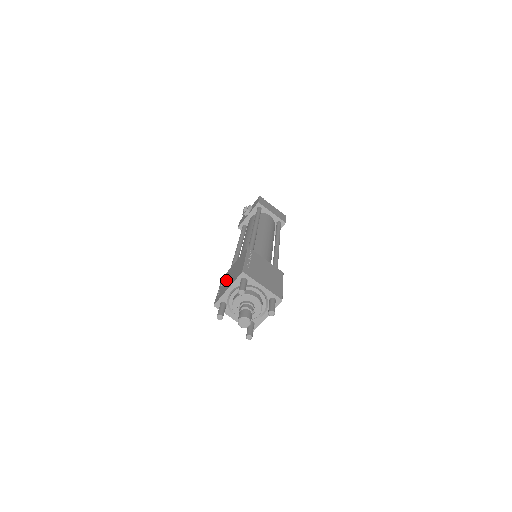
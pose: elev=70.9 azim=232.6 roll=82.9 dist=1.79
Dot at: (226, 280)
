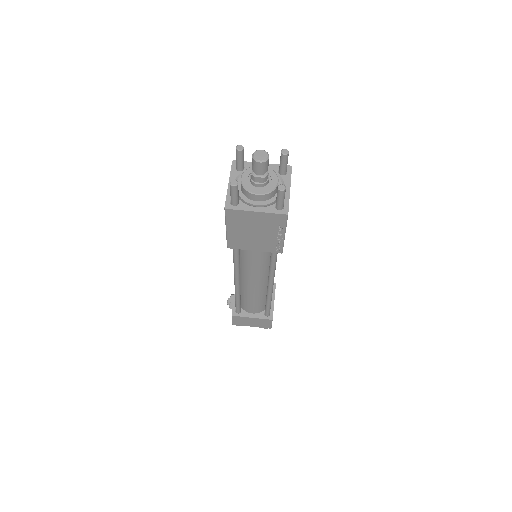
Dot at: occluded
